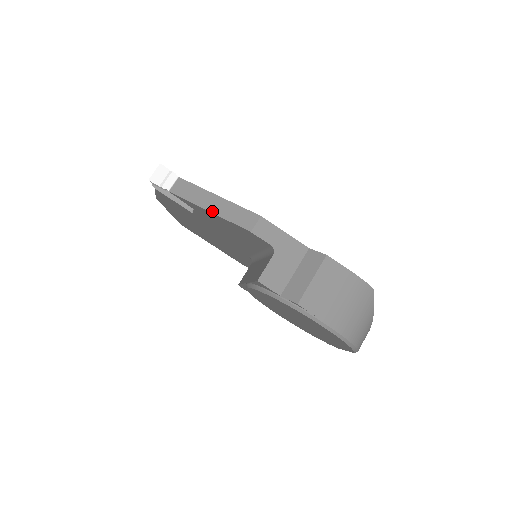
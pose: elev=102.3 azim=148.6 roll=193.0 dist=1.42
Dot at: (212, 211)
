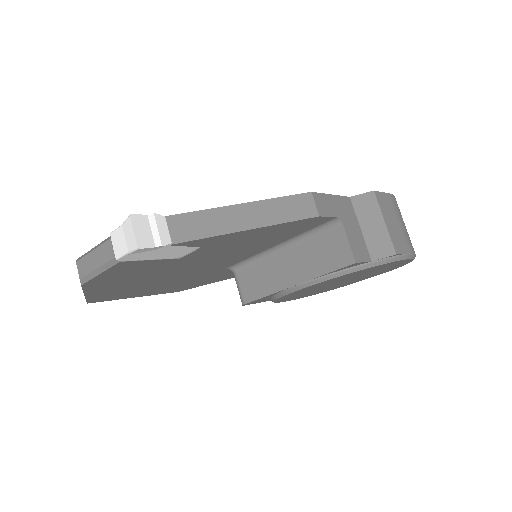
Dot at: (256, 226)
